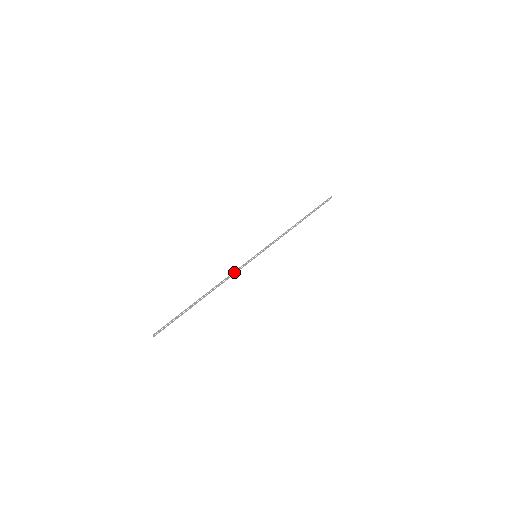
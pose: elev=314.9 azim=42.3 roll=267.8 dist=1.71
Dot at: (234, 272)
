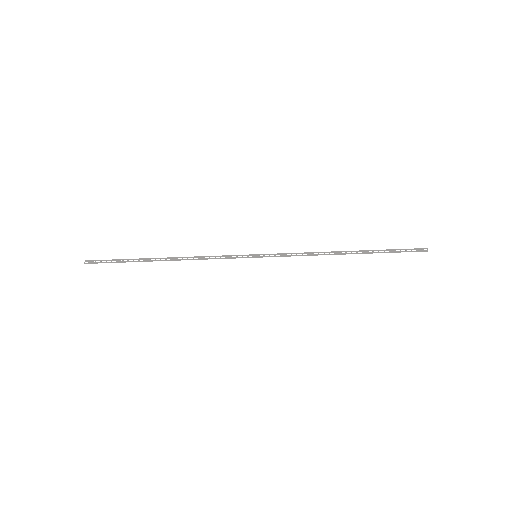
Dot at: (215, 258)
